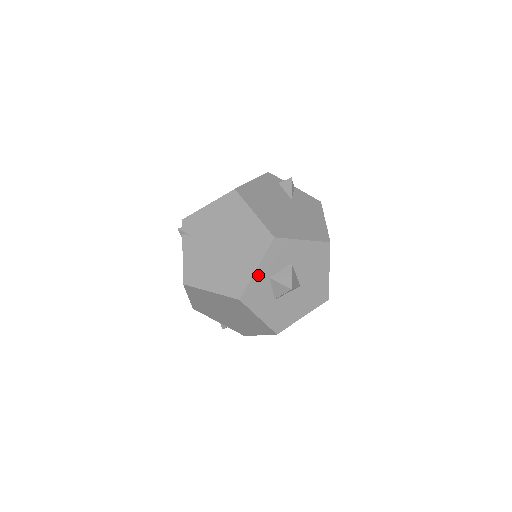
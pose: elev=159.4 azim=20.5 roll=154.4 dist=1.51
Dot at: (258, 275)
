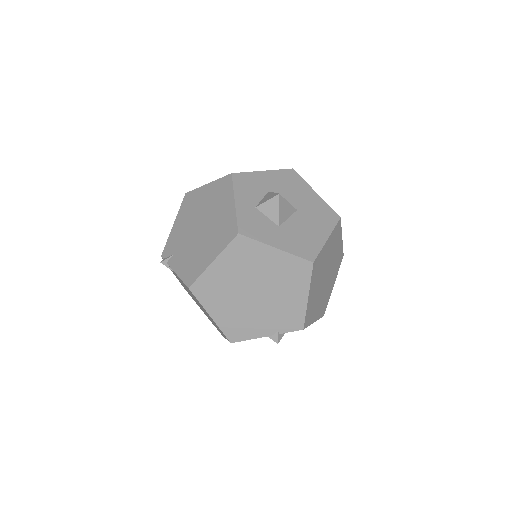
Dot at: (241, 207)
